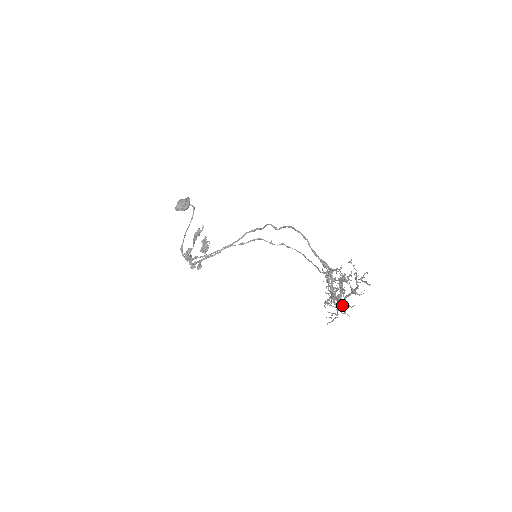
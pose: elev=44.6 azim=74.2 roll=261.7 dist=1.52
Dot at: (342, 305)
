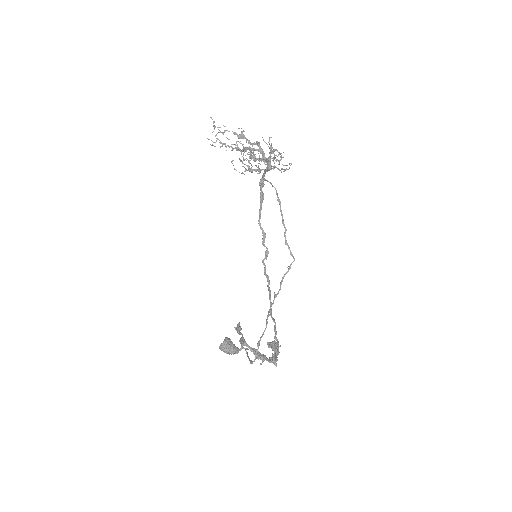
Dot at: (254, 144)
